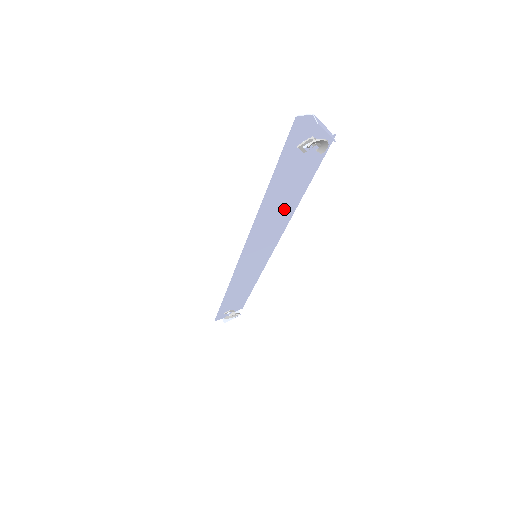
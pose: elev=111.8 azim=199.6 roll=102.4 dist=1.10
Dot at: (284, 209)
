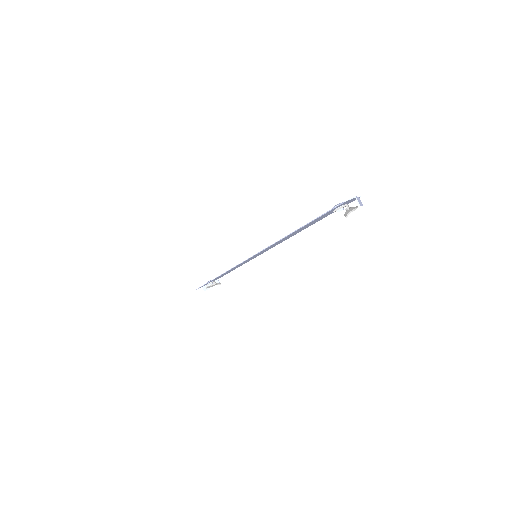
Dot at: occluded
